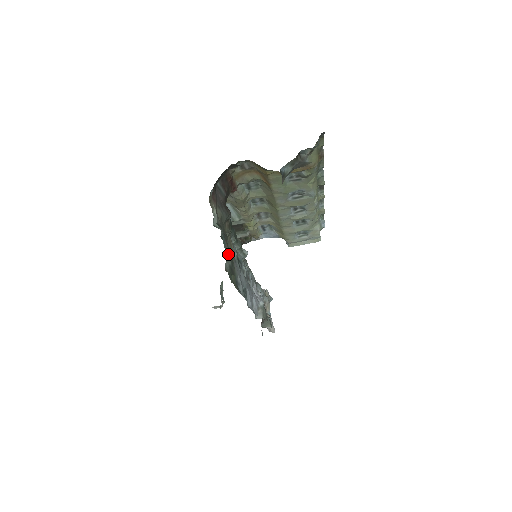
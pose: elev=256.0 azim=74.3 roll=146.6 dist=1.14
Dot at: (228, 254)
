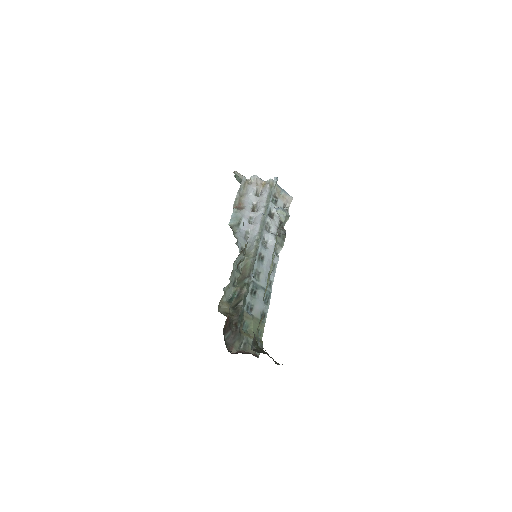
Dot at: occluded
